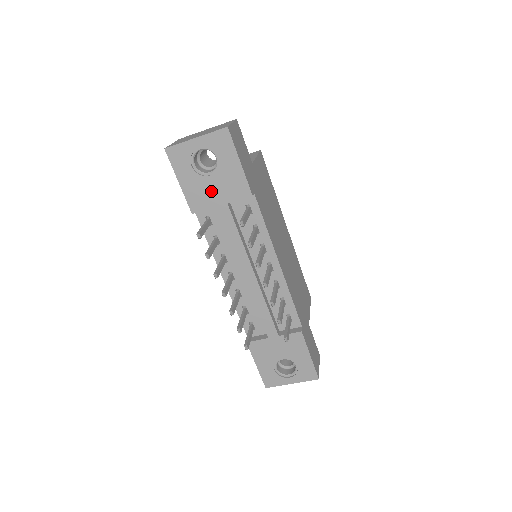
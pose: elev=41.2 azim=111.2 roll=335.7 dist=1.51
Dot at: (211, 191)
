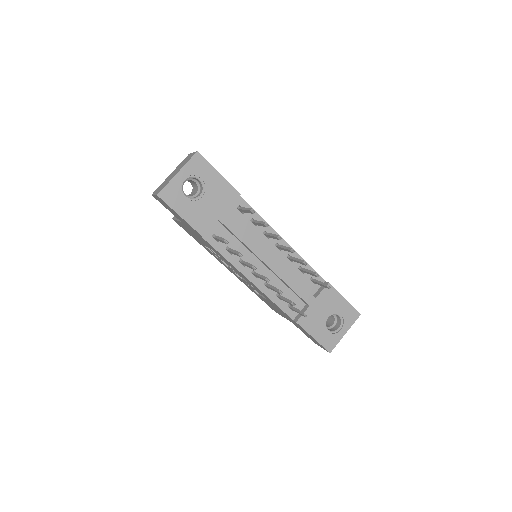
Dot at: (209, 209)
